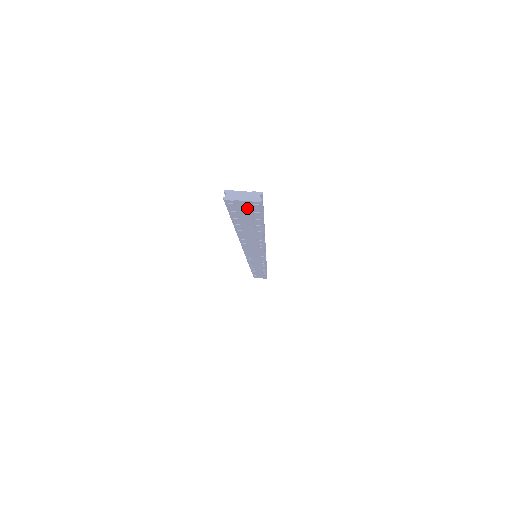
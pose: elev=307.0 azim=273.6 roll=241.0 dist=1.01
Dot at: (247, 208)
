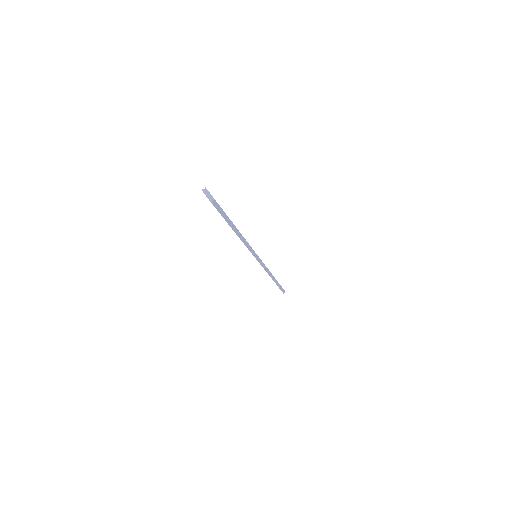
Dot at: occluded
